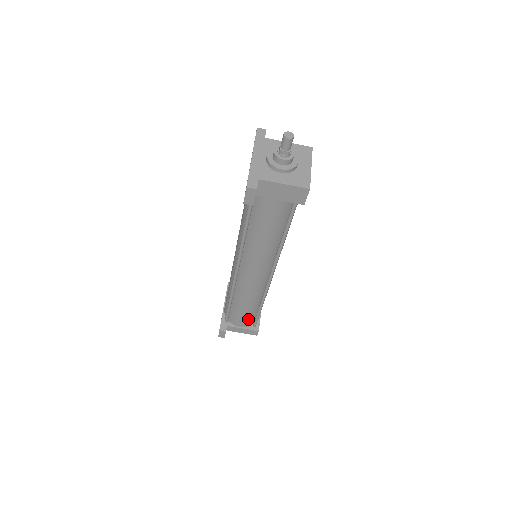
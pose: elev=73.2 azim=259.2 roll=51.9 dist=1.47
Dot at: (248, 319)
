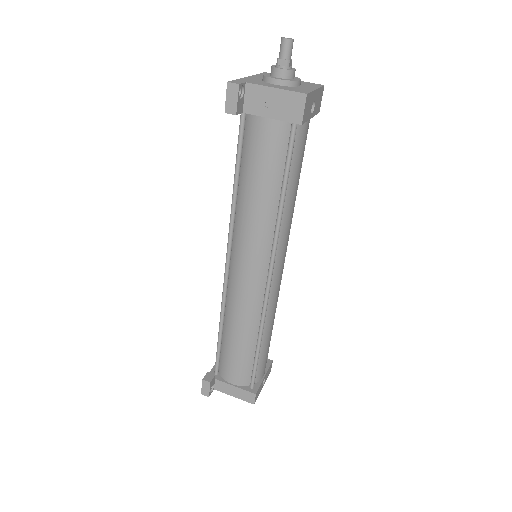
Dot at: (242, 368)
